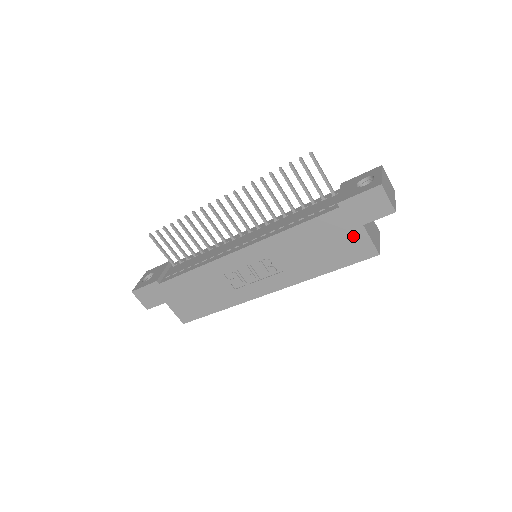
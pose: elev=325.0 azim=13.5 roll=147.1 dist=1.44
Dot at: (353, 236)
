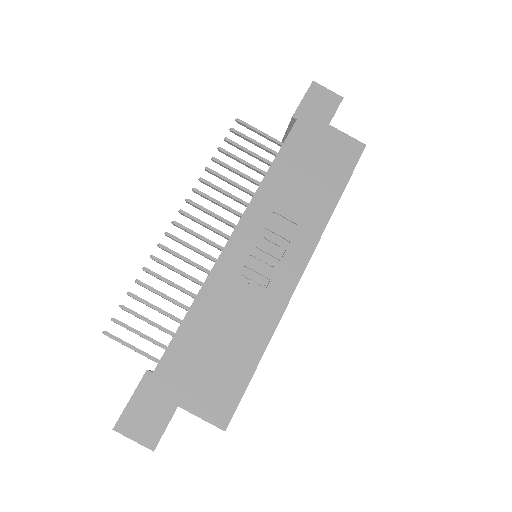
Dot at: (330, 141)
